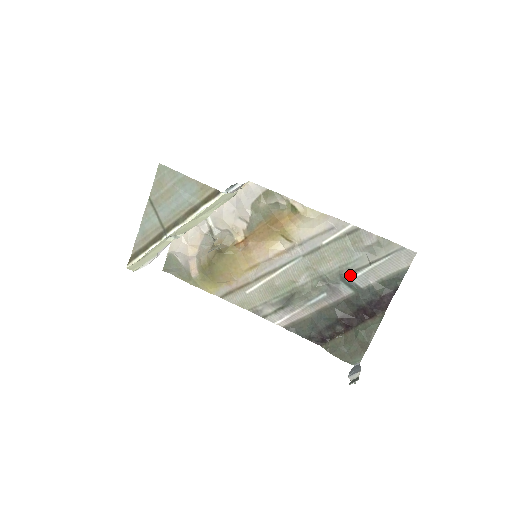
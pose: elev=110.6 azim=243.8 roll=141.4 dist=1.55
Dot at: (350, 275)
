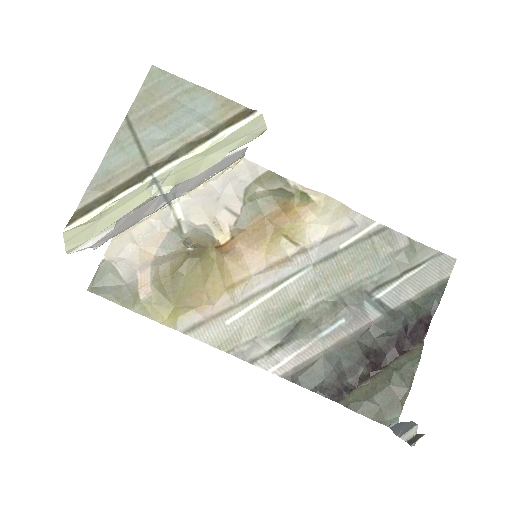
Dot at: (376, 291)
